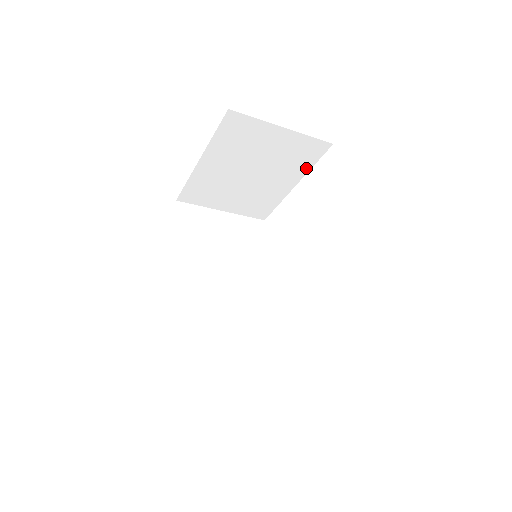
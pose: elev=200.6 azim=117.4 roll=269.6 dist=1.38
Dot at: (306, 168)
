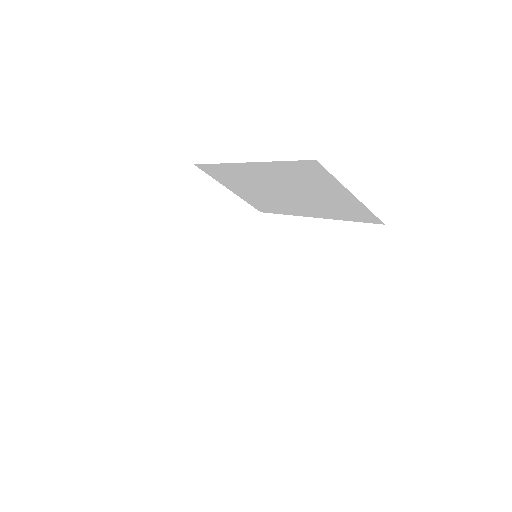
Dot at: (244, 239)
